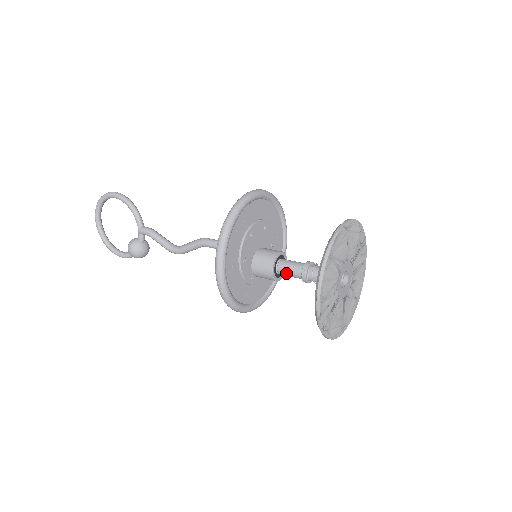
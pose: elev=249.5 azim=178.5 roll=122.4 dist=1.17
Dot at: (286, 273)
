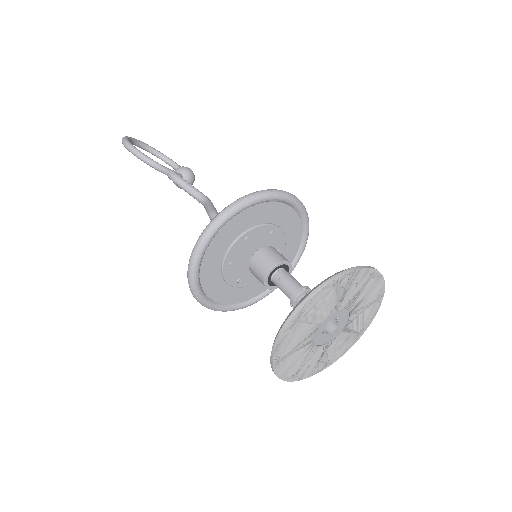
Dot at: occluded
